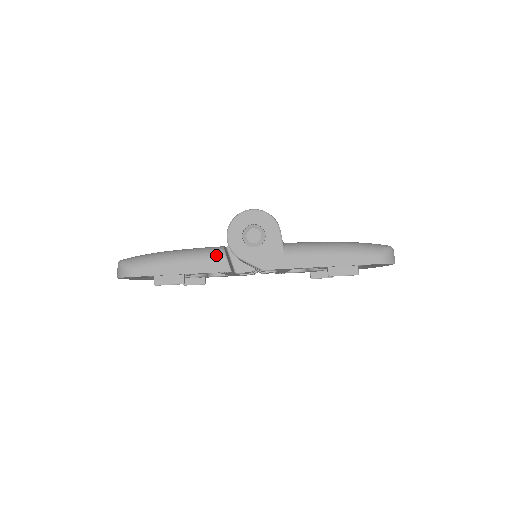
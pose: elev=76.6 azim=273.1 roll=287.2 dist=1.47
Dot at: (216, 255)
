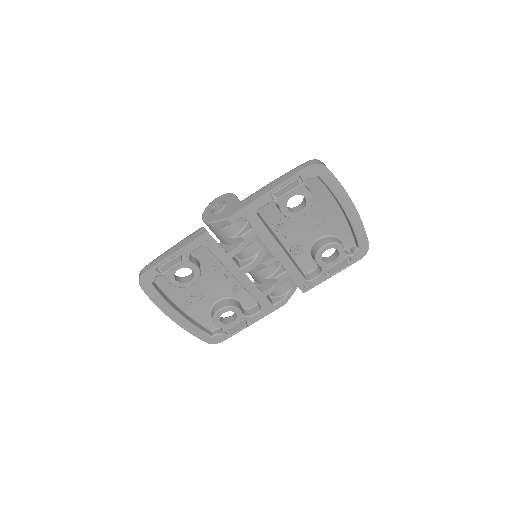
Dot at: (196, 230)
